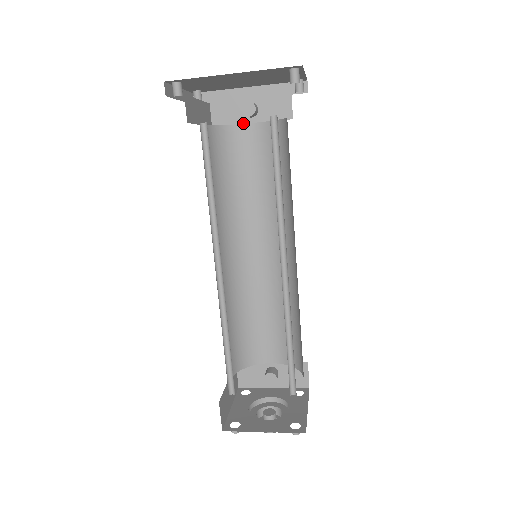
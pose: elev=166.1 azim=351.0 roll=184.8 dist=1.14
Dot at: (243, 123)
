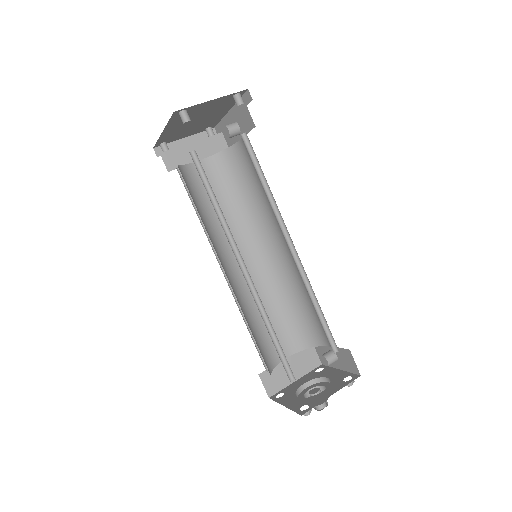
Dot at: (239, 141)
